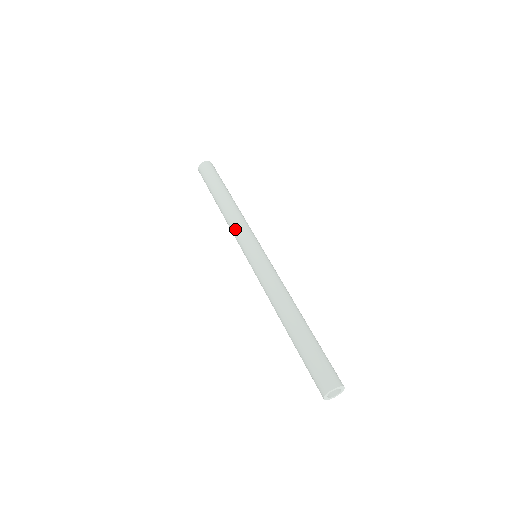
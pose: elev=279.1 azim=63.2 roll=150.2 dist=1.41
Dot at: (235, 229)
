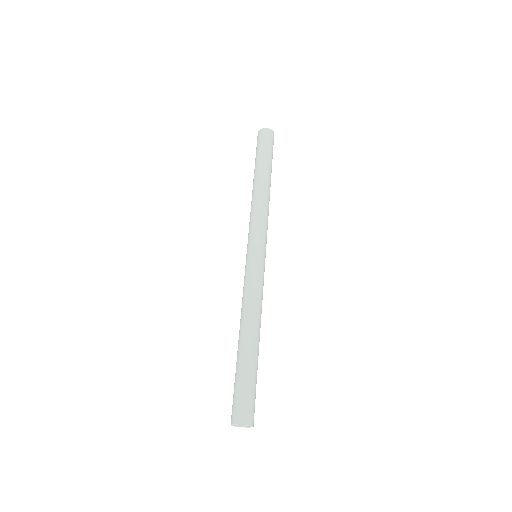
Dot at: (254, 218)
